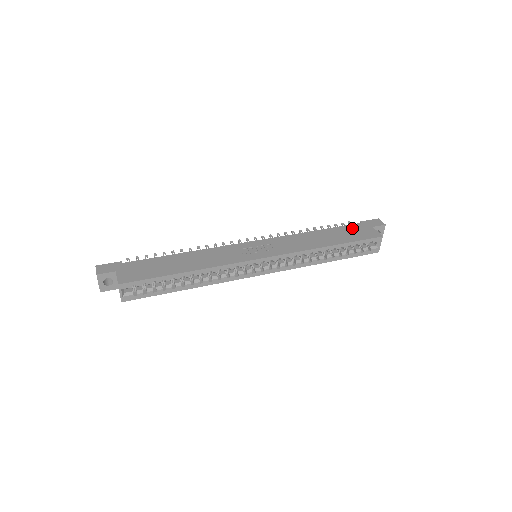
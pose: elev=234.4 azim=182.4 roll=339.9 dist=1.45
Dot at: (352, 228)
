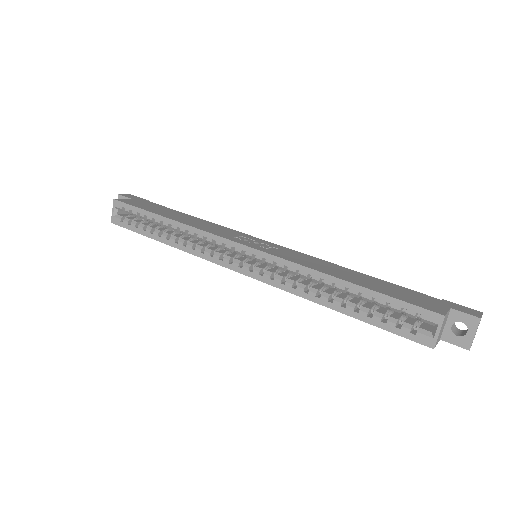
Dot at: (412, 292)
